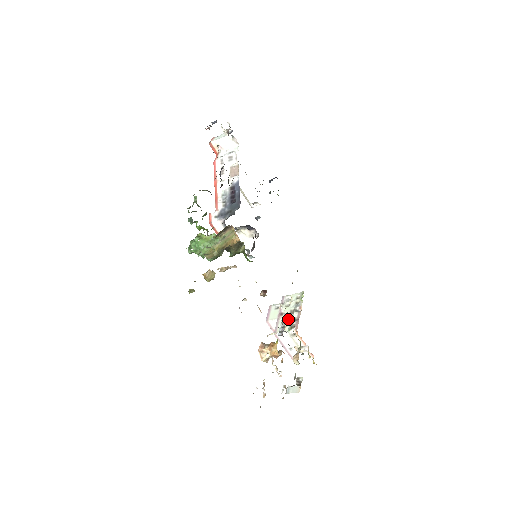
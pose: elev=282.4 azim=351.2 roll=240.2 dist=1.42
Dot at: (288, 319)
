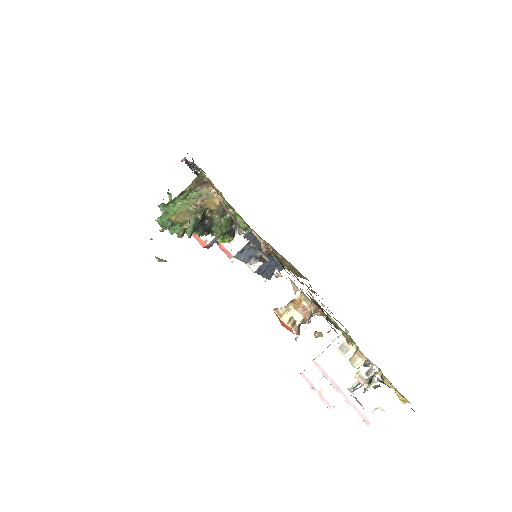
Dot at: occluded
